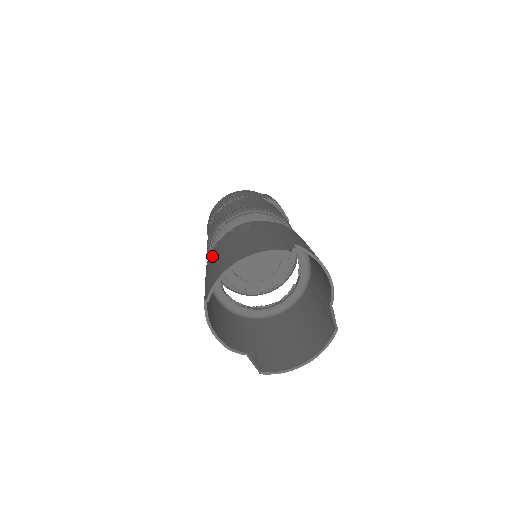
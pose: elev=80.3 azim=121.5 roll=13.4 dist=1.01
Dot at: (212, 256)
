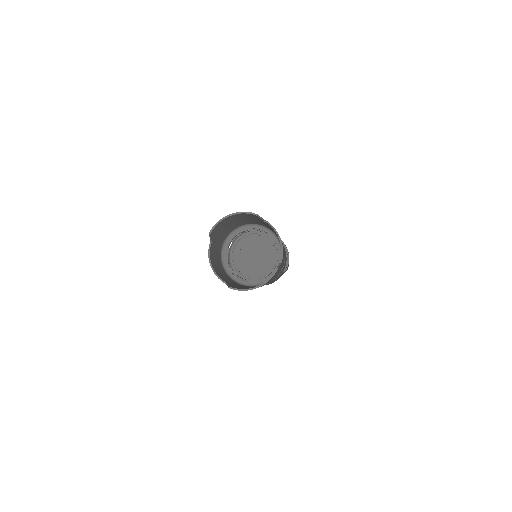
Dot at: (224, 232)
